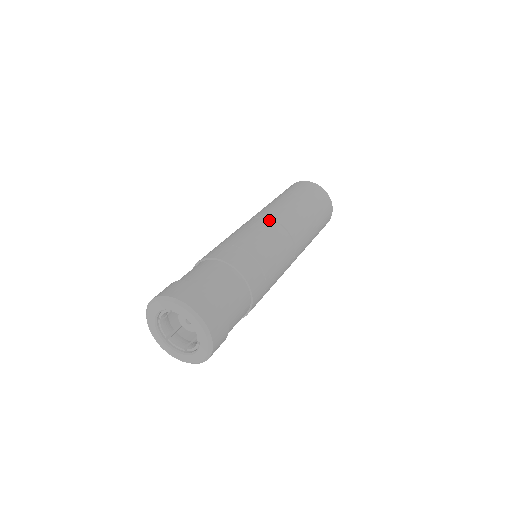
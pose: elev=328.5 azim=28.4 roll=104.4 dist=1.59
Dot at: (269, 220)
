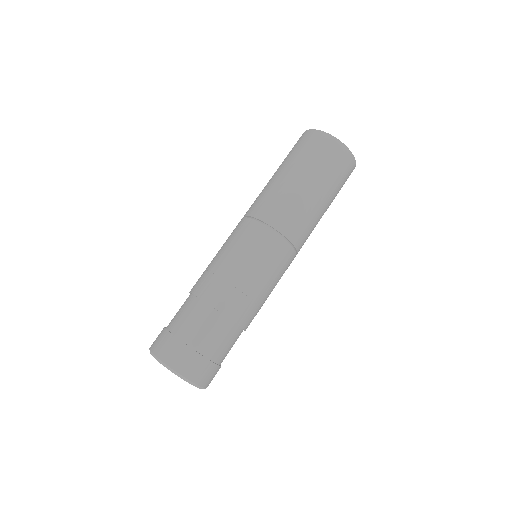
Dot at: (275, 235)
